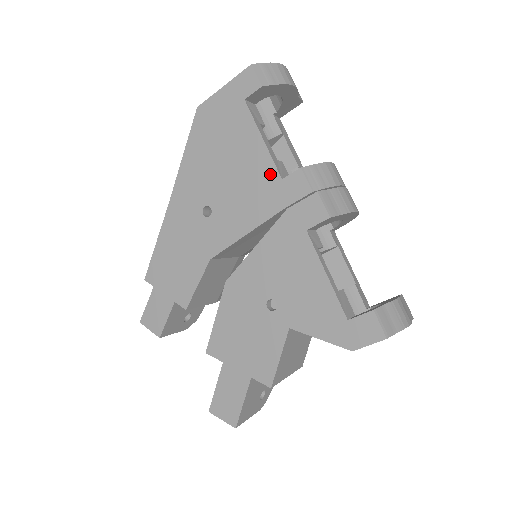
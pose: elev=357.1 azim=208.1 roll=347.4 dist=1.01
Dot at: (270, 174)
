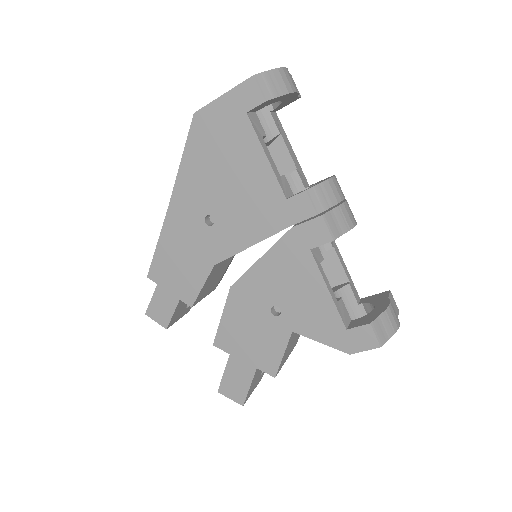
Dot at: (274, 193)
